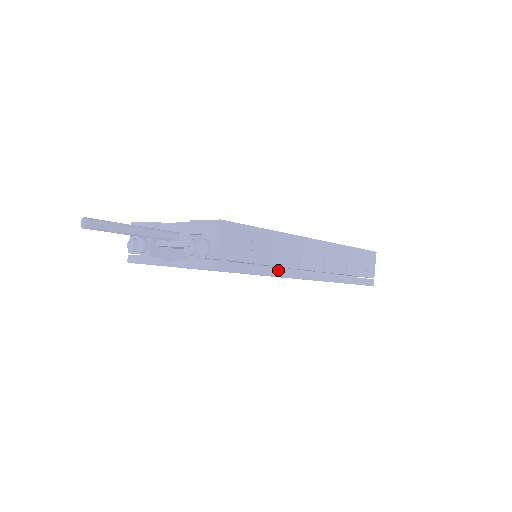
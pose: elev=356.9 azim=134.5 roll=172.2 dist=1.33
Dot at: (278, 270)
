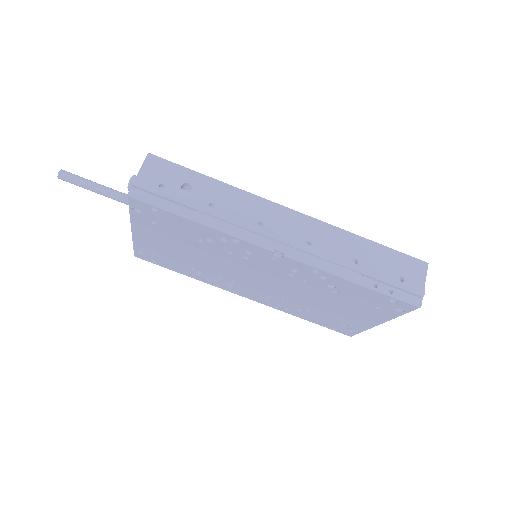
Dot at: (222, 224)
